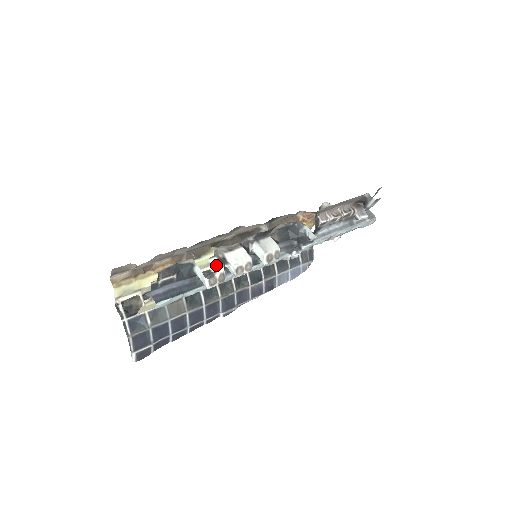
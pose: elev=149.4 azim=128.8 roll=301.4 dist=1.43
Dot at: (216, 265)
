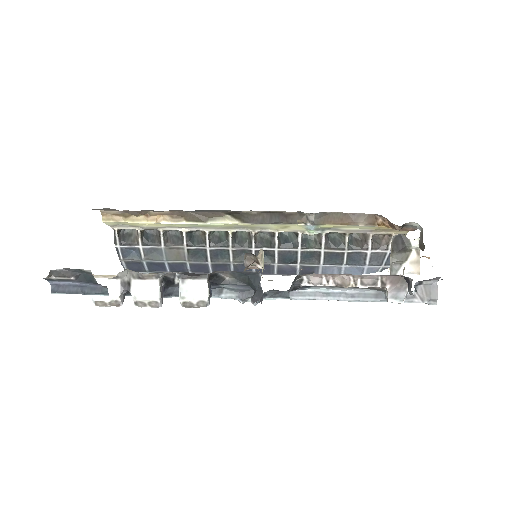
Dot at: (112, 289)
